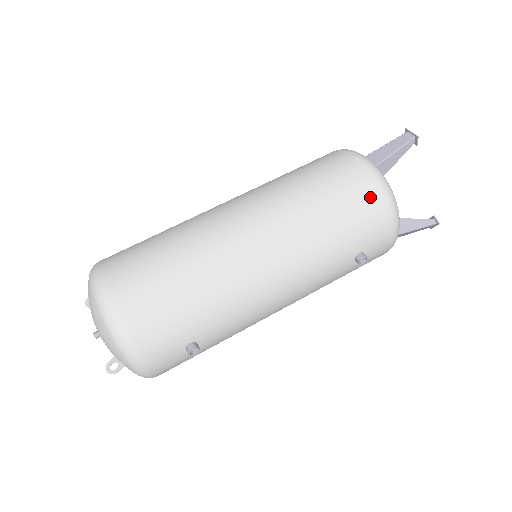
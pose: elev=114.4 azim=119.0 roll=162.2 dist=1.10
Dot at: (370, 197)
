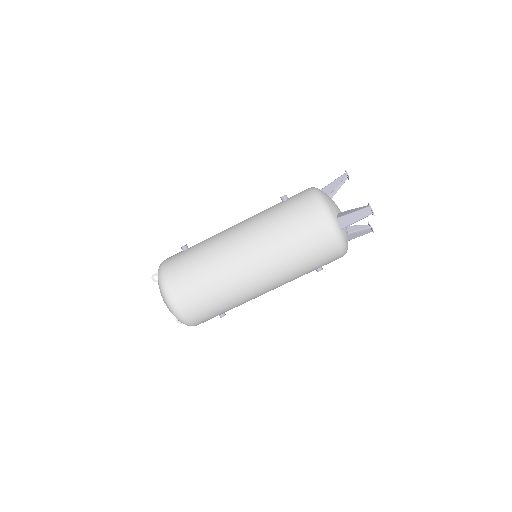
Dot at: (331, 255)
